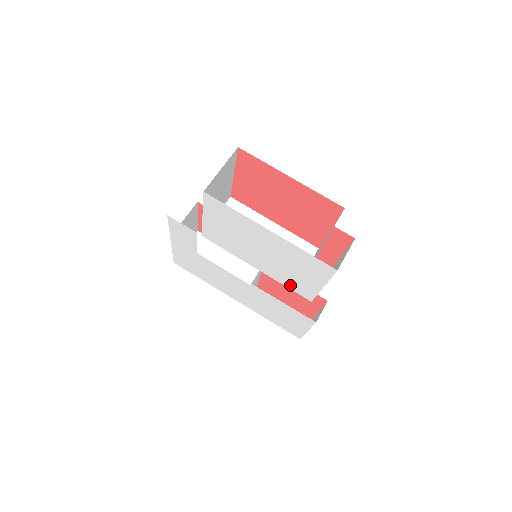
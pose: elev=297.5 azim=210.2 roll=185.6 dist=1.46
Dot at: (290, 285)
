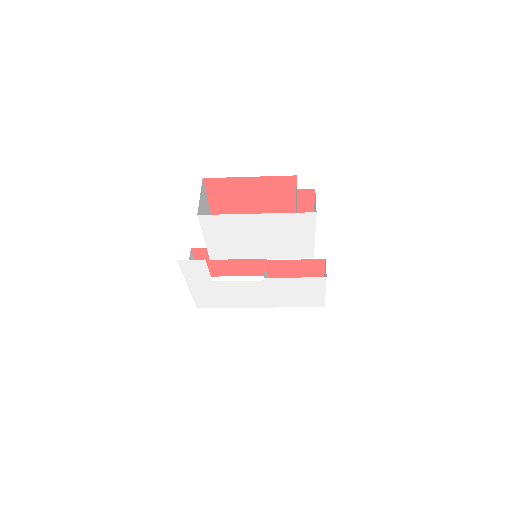
Dot at: (292, 255)
